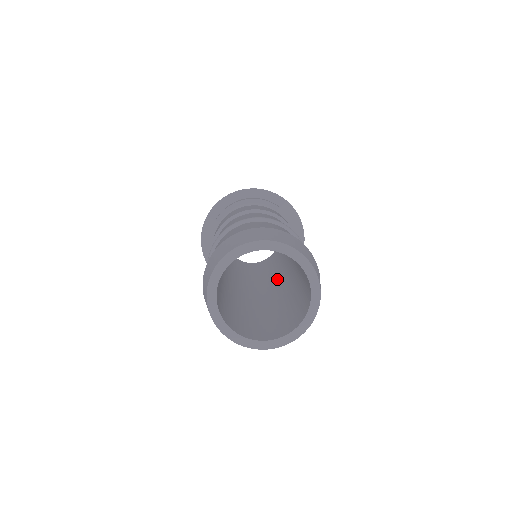
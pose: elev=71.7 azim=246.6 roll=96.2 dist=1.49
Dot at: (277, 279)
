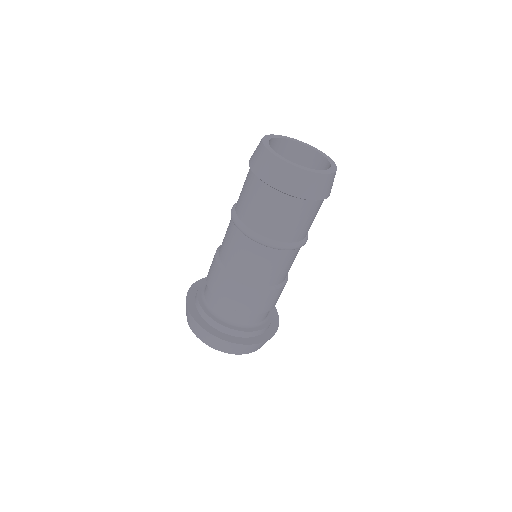
Dot at: occluded
